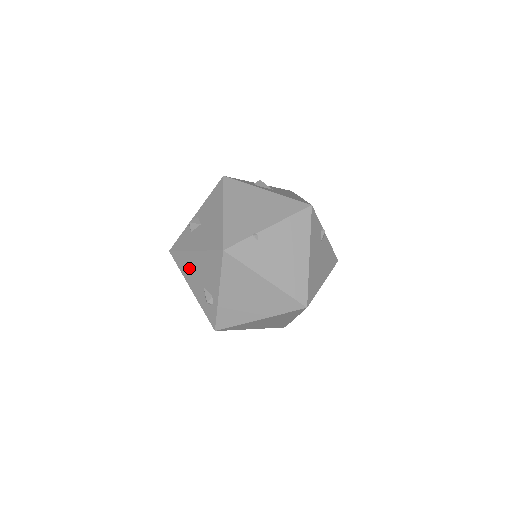
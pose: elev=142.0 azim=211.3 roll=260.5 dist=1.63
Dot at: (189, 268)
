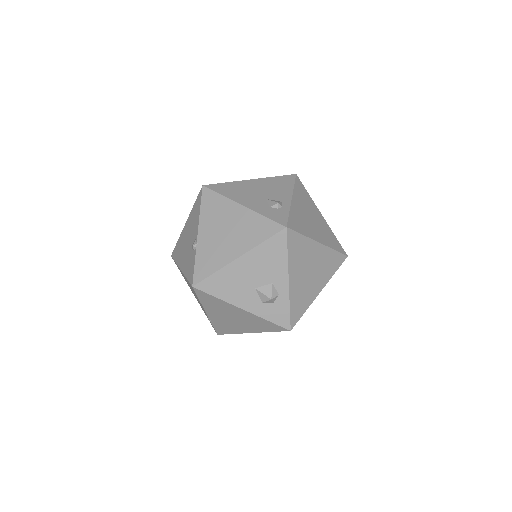
Dot at: (241, 190)
